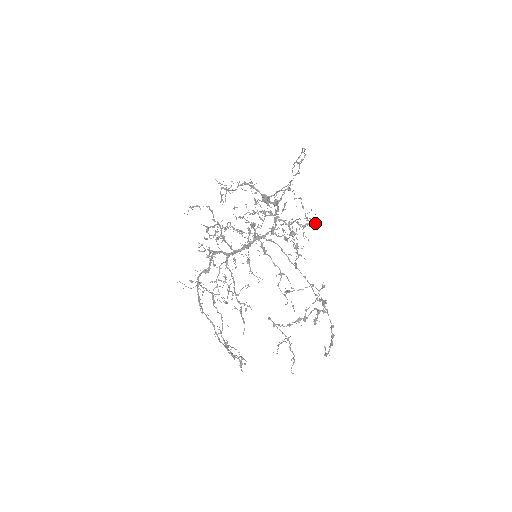
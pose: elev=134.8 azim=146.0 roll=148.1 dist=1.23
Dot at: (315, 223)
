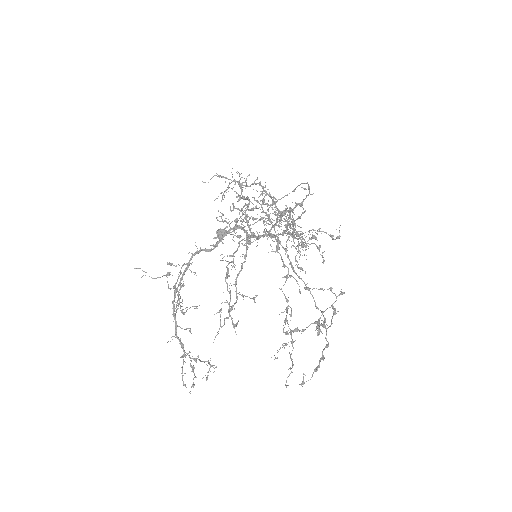
Dot at: (332, 237)
